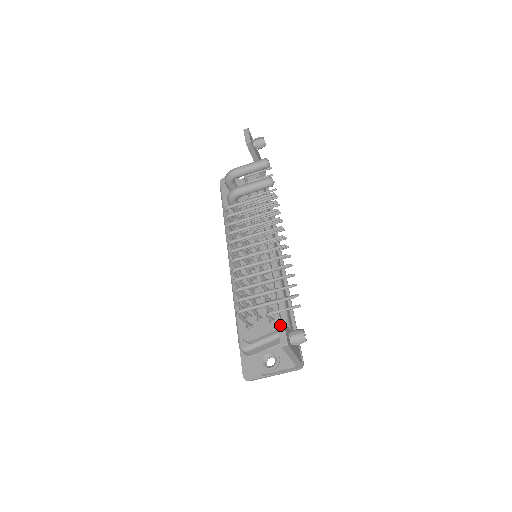
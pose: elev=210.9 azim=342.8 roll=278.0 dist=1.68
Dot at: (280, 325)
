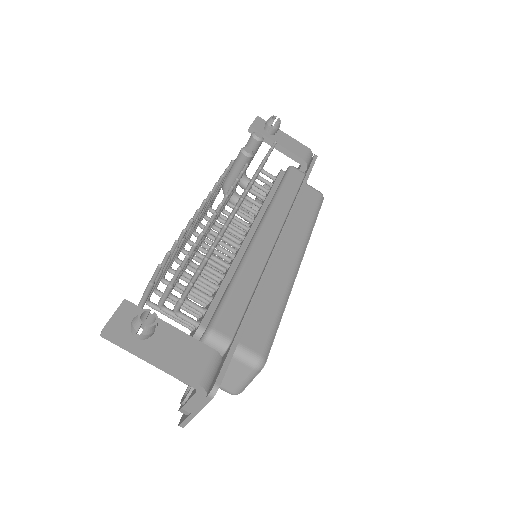
Dot at: (119, 307)
